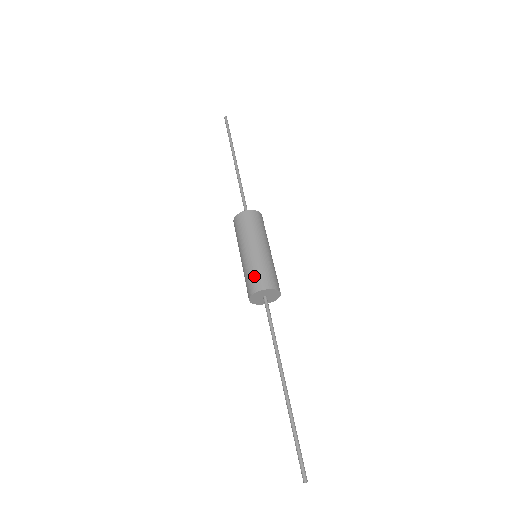
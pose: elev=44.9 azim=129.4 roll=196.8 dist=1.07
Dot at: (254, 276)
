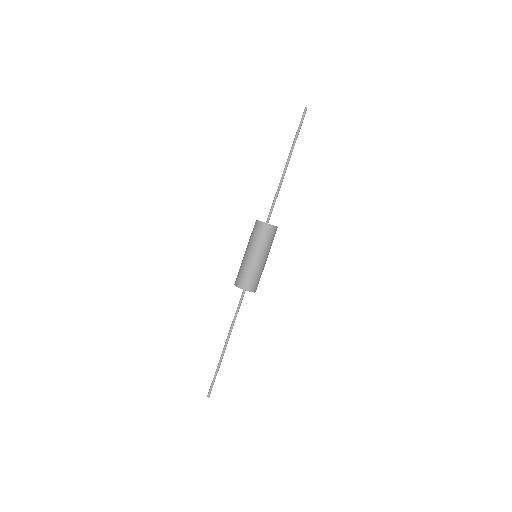
Dot at: (238, 274)
